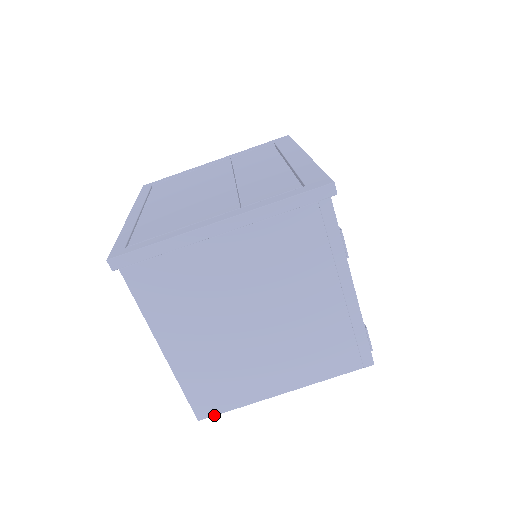
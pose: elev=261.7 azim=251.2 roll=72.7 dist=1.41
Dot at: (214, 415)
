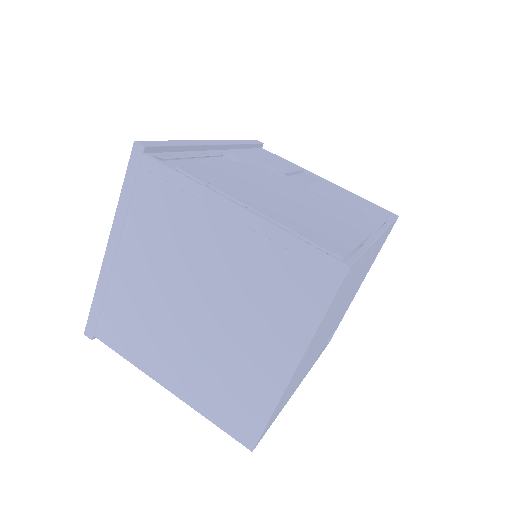
Dot at: (258, 437)
